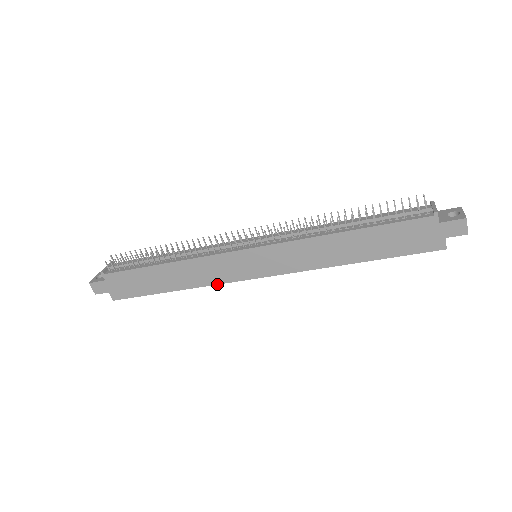
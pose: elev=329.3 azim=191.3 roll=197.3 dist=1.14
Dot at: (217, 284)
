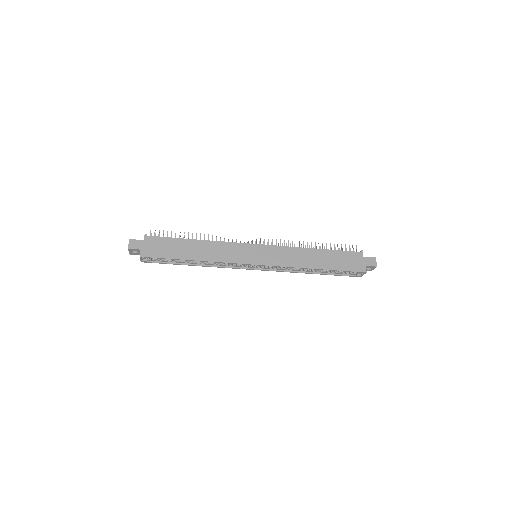
Dot at: (227, 262)
